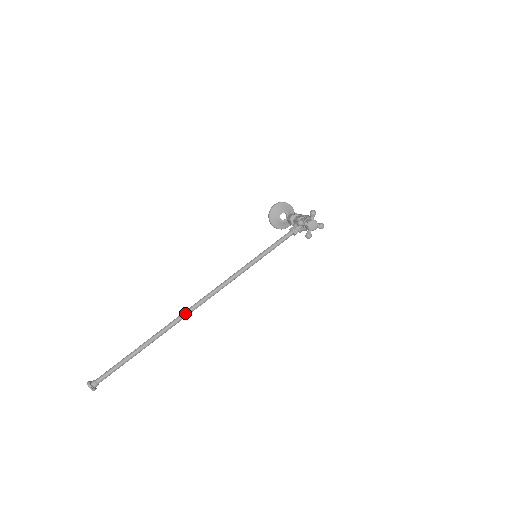
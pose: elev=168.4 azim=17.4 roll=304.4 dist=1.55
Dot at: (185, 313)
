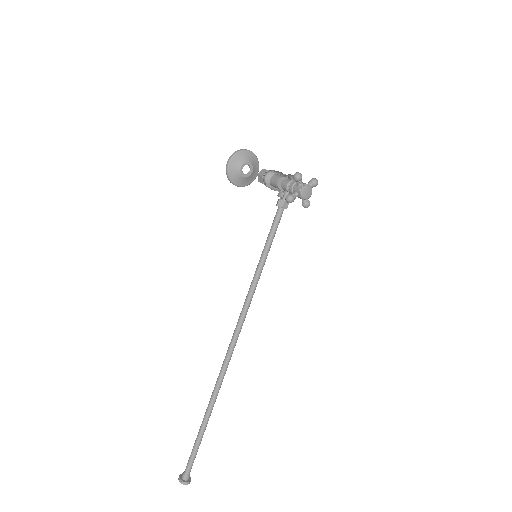
Dot at: (225, 366)
